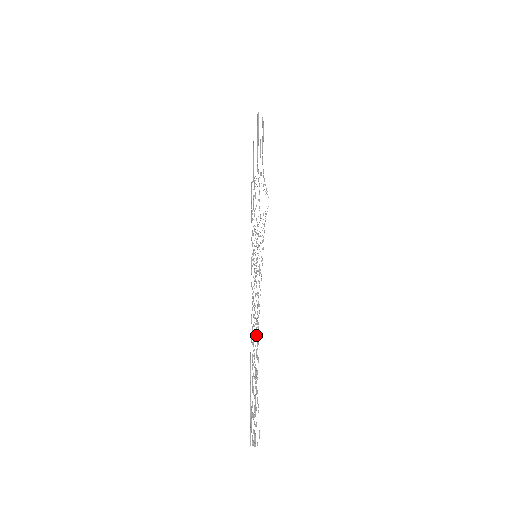
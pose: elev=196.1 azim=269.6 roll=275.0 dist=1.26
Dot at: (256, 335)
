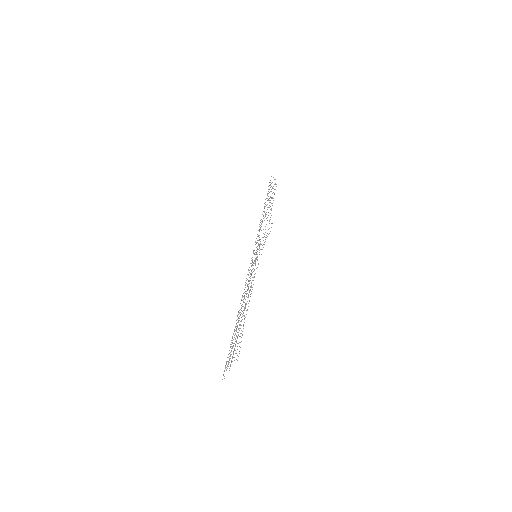
Dot at: occluded
